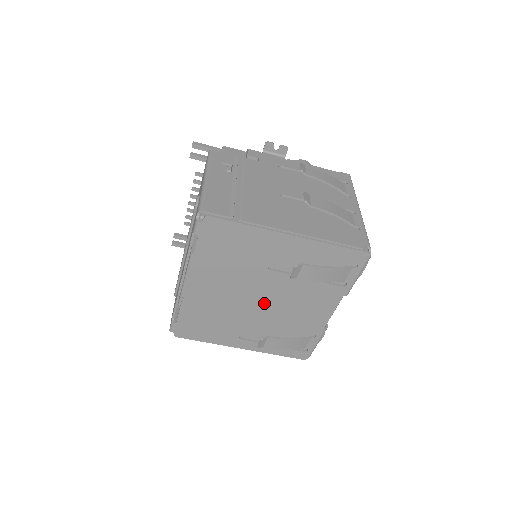
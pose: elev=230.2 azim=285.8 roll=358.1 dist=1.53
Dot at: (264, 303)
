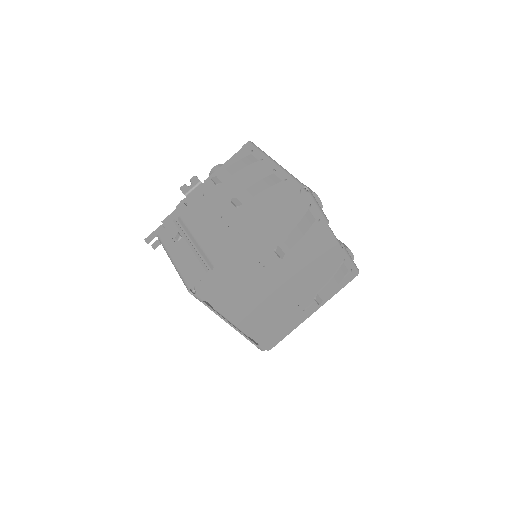
Dot at: (289, 282)
